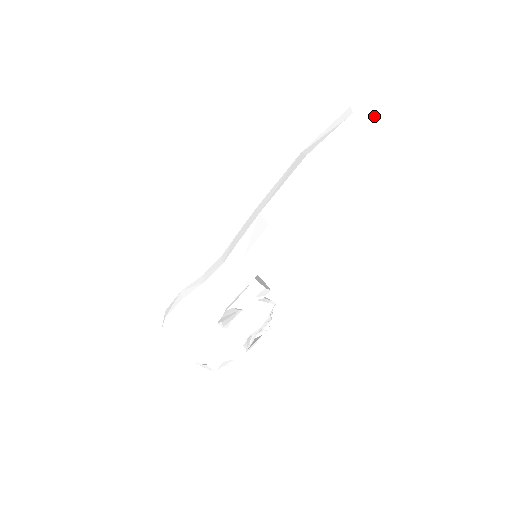
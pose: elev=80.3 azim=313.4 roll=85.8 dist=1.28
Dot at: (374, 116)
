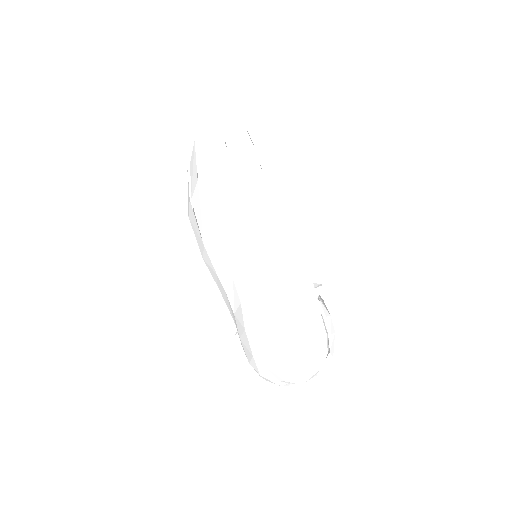
Dot at: (243, 111)
